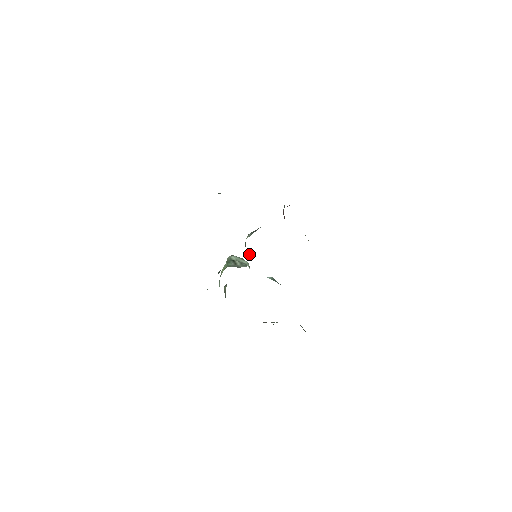
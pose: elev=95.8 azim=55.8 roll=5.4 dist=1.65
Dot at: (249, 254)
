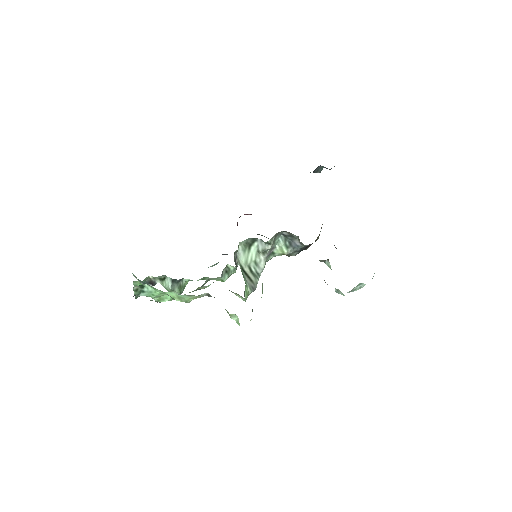
Dot at: occluded
